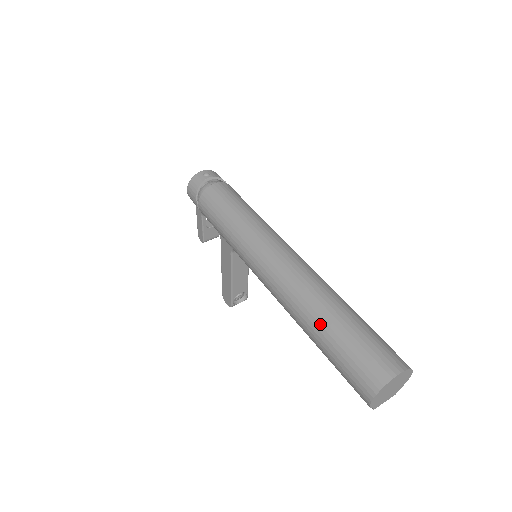
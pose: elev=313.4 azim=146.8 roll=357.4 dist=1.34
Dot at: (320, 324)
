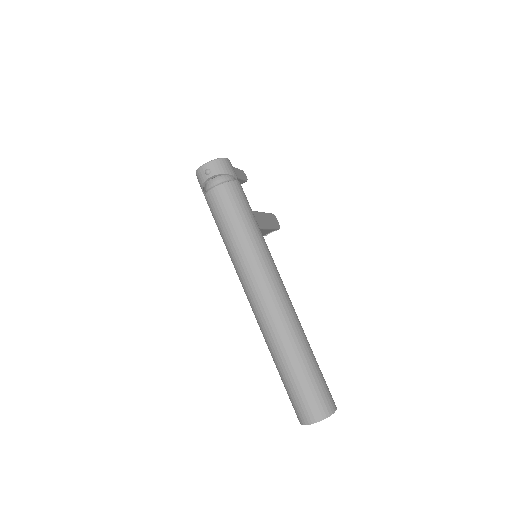
Dot at: (276, 364)
